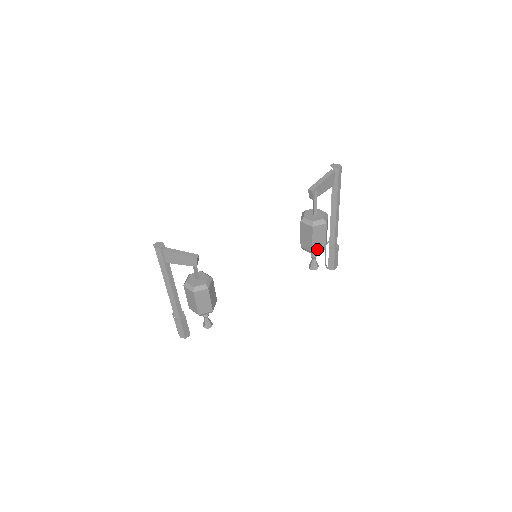
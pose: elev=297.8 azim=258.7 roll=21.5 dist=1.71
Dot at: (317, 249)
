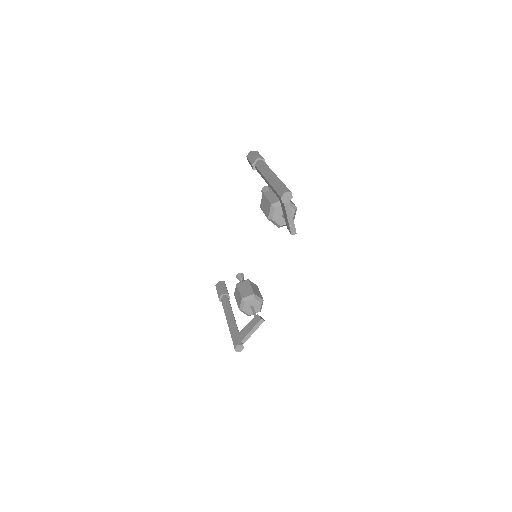
Dot at: occluded
